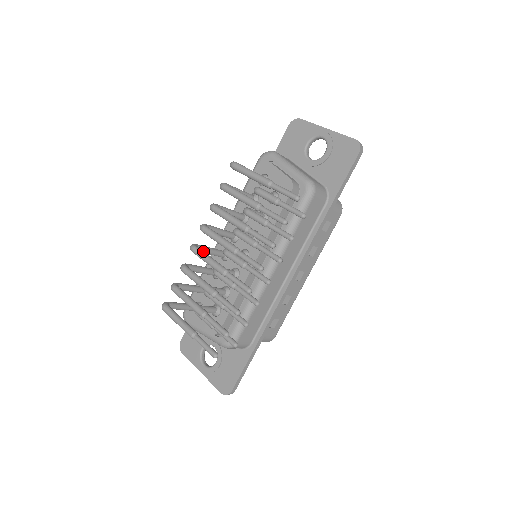
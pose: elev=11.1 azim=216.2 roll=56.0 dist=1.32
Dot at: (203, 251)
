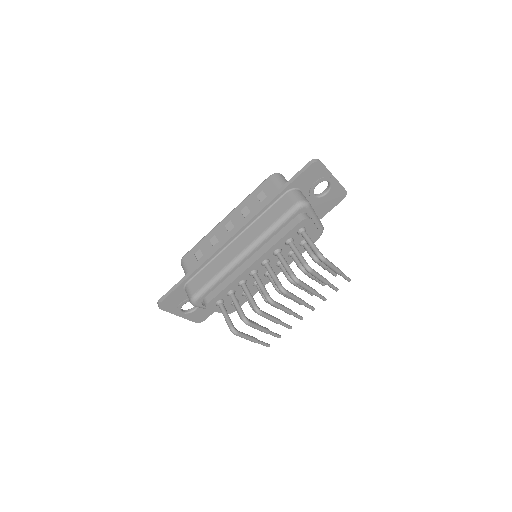
Dot at: (279, 303)
